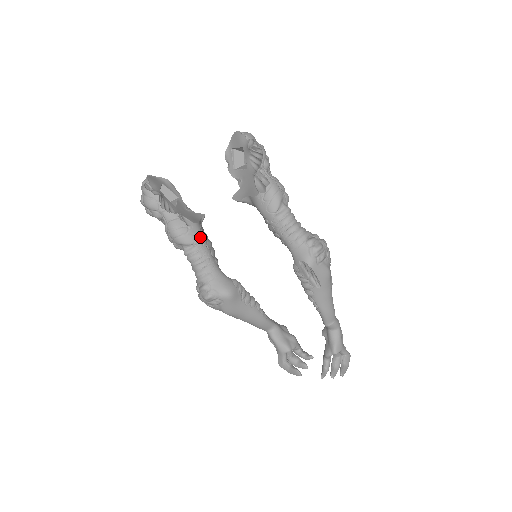
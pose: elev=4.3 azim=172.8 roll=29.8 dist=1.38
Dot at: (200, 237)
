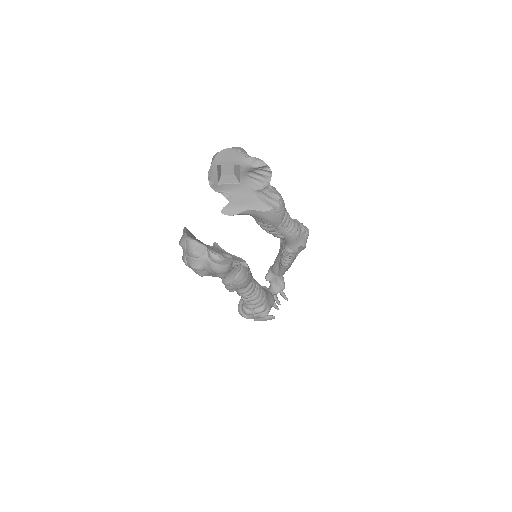
Dot at: occluded
